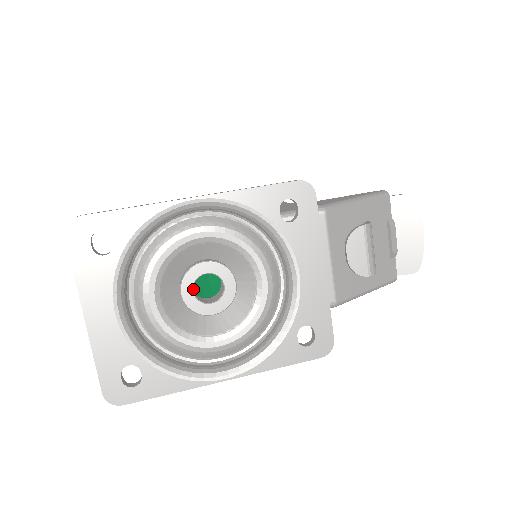
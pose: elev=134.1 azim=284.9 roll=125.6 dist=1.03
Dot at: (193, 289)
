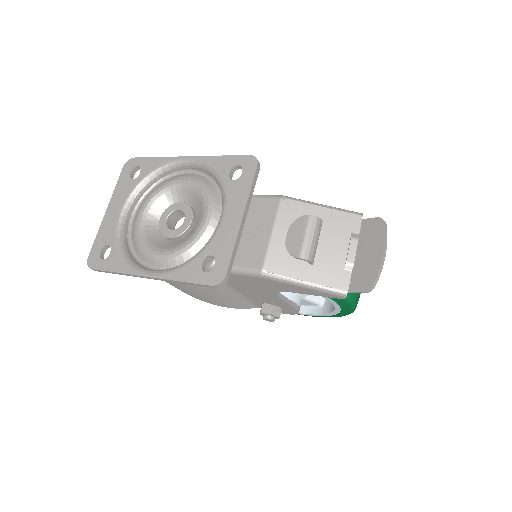
Dot at: (167, 218)
